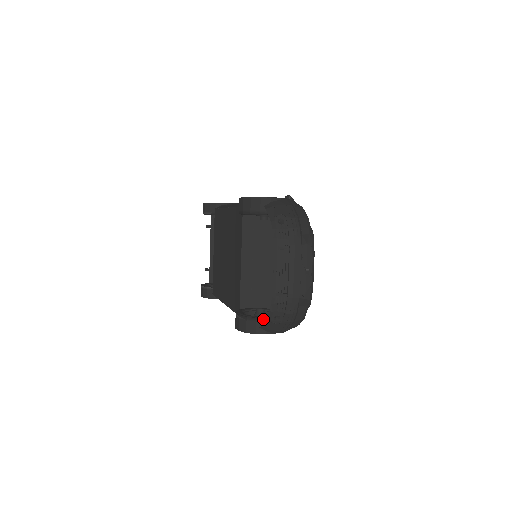
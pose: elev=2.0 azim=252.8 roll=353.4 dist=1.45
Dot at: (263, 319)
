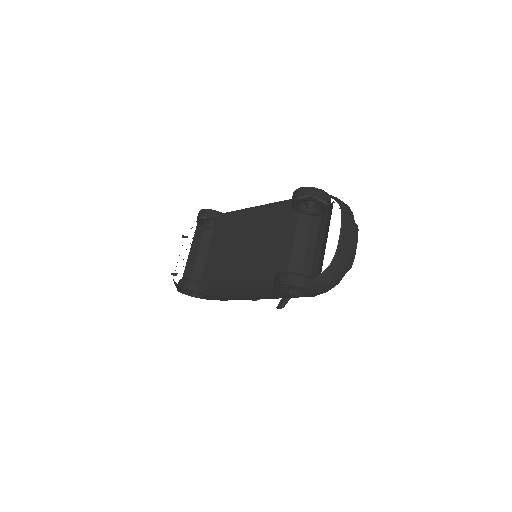
Dot at: (309, 277)
